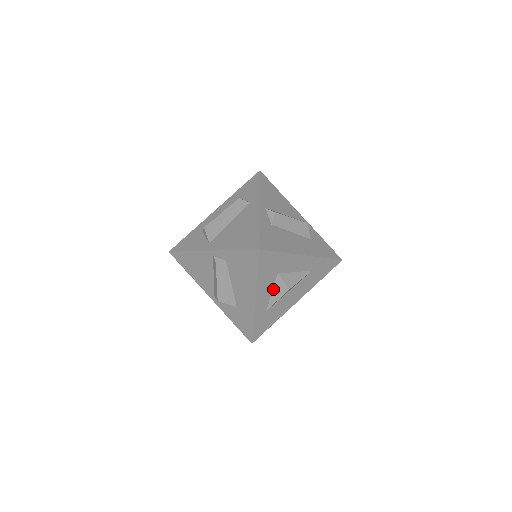
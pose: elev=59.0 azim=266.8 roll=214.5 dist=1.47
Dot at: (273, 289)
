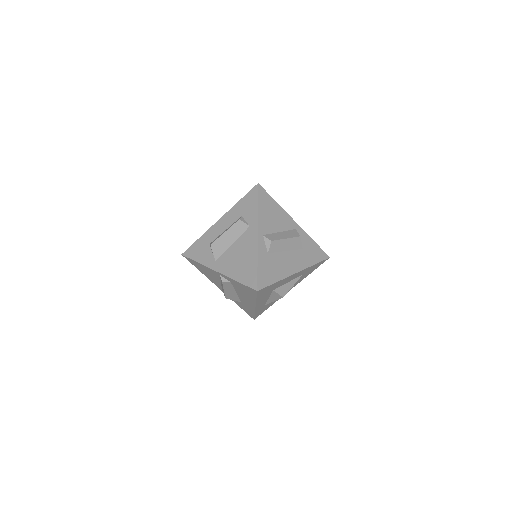
Dot at: (270, 296)
